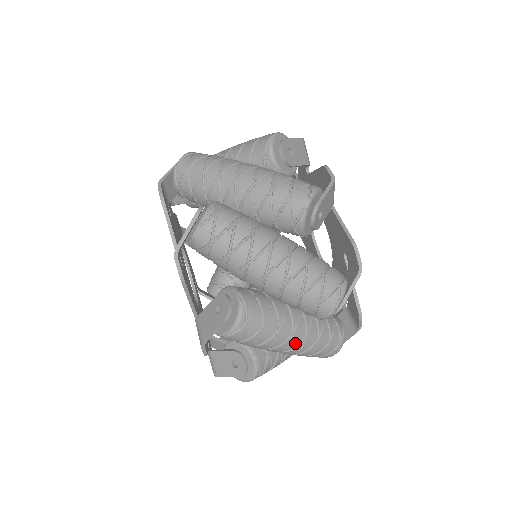
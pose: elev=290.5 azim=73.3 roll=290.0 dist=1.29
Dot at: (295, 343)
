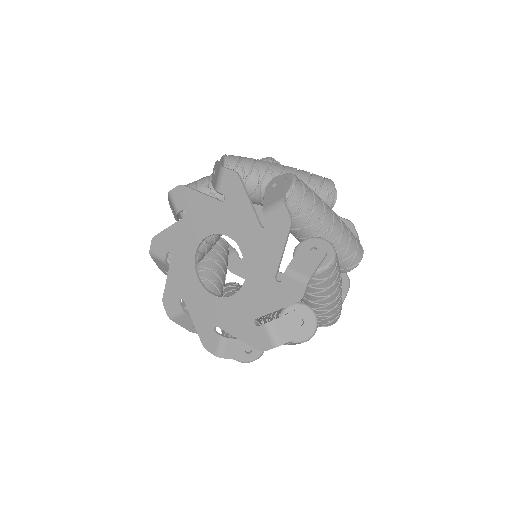
Dot at: occluded
